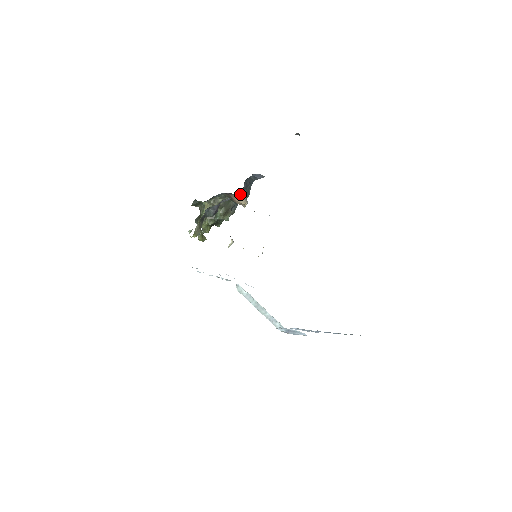
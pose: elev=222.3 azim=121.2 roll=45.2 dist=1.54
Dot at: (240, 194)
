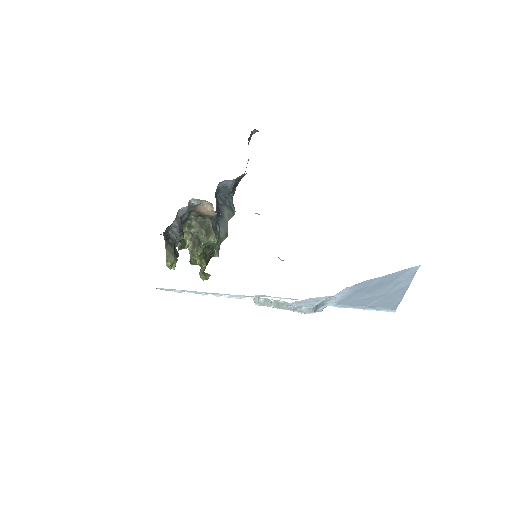
Dot at: (198, 200)
